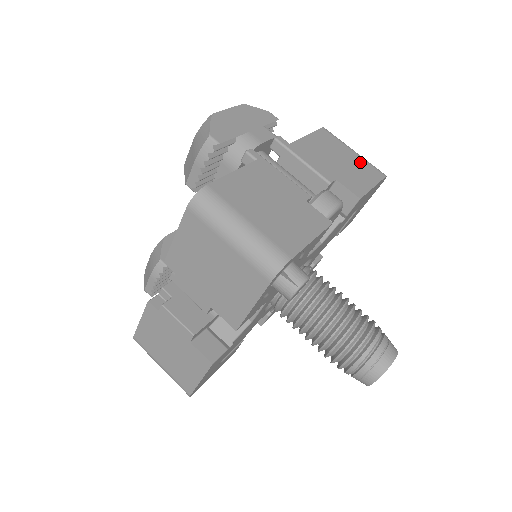
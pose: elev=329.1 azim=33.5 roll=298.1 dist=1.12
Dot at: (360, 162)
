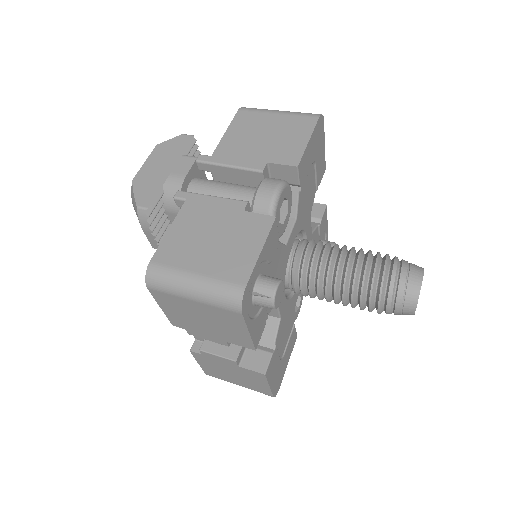
Dot at: (287, 121)
